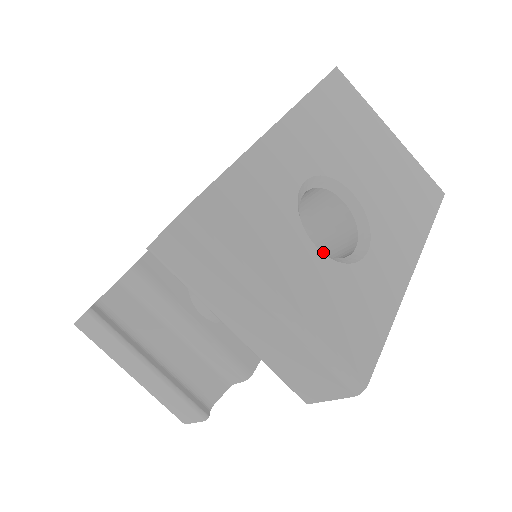
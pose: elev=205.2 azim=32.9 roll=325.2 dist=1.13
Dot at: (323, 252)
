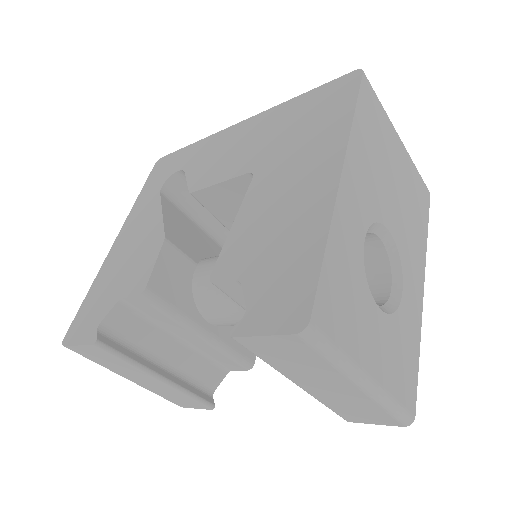
Dot at: occluded
